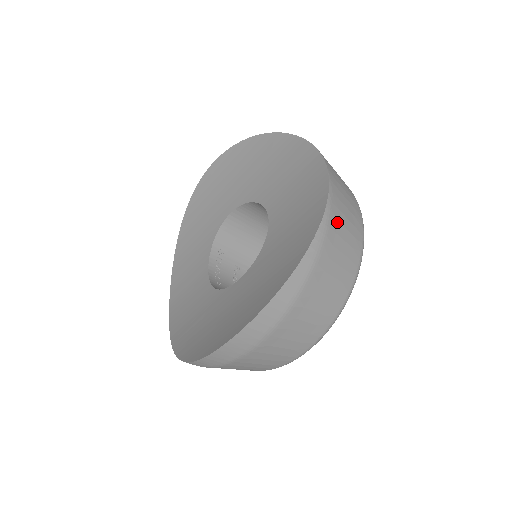
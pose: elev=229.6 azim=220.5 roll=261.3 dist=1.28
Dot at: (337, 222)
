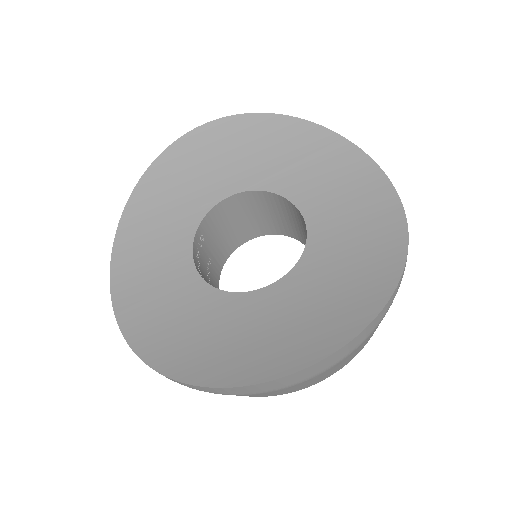
Dot at: occluded
